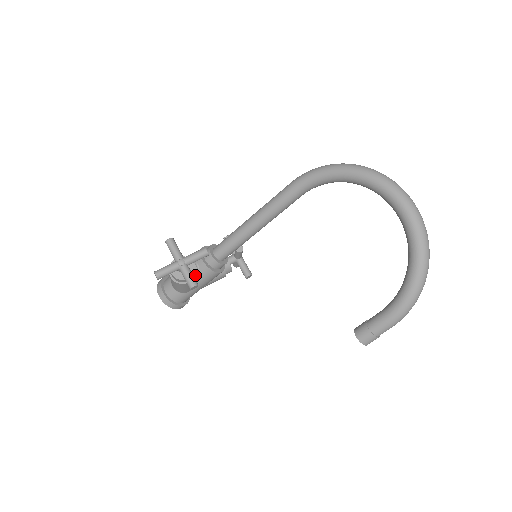
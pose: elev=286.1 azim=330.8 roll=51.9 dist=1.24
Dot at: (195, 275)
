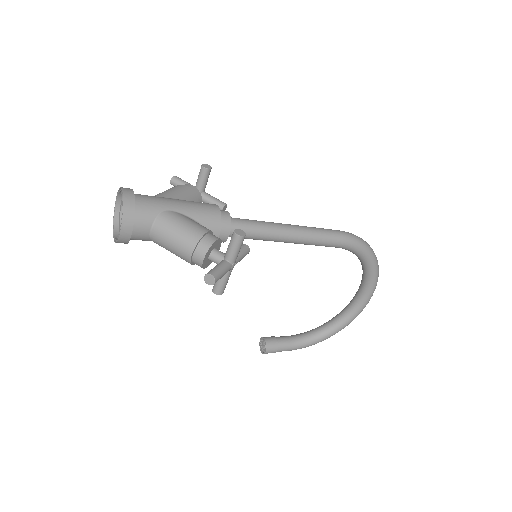
Dot at: occluded
